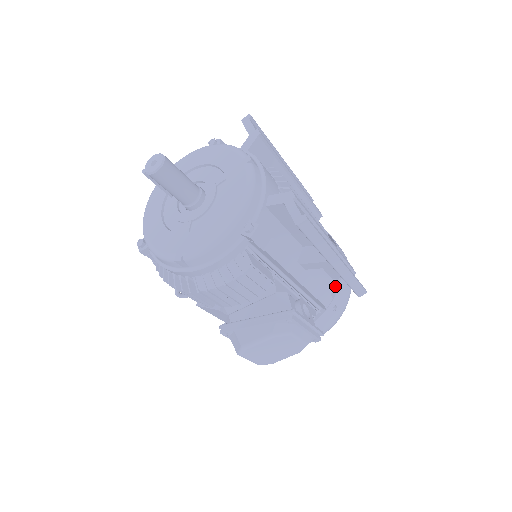
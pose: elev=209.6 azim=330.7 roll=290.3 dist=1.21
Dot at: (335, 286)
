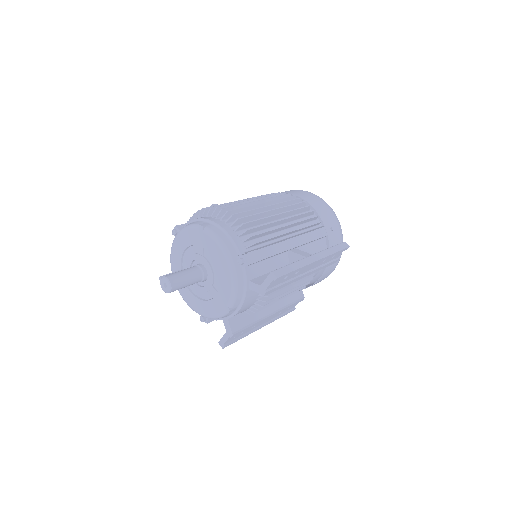
Dot at: occluded
